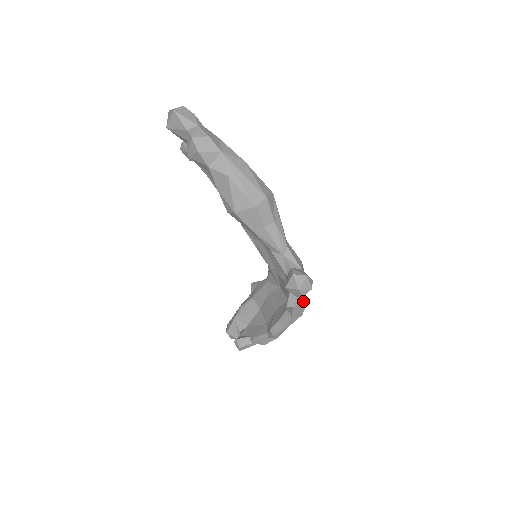
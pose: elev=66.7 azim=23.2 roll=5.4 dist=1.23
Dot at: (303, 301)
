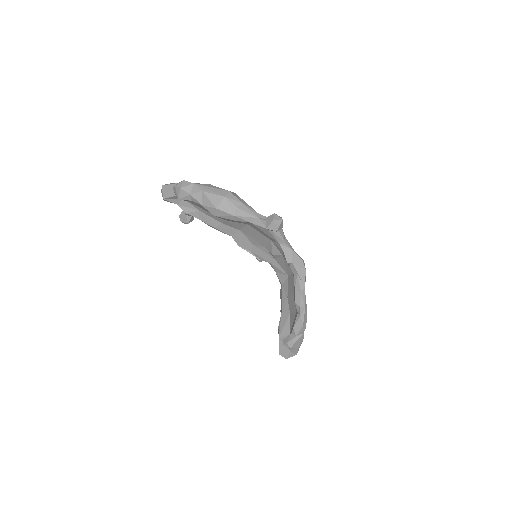
Dot at: (298, 257)
